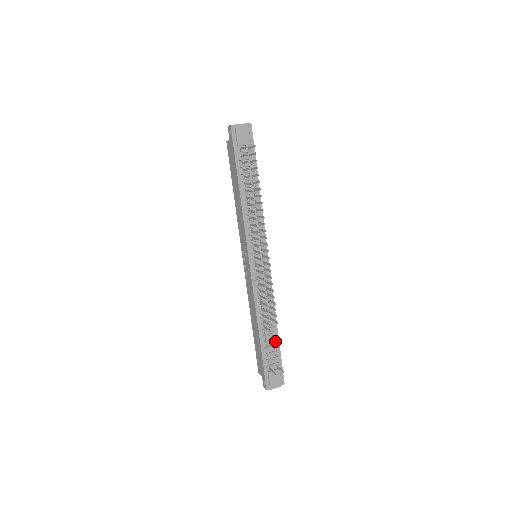
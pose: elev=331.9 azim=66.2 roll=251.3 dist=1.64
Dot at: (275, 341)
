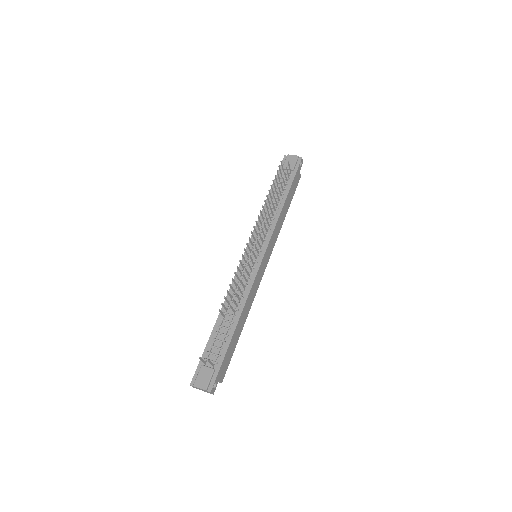
Dot at: (227, 338)
